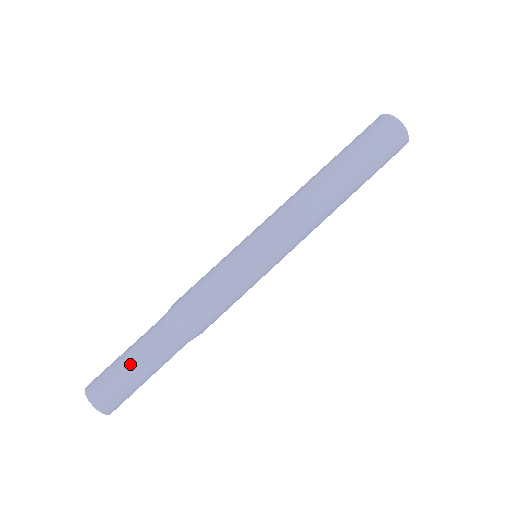
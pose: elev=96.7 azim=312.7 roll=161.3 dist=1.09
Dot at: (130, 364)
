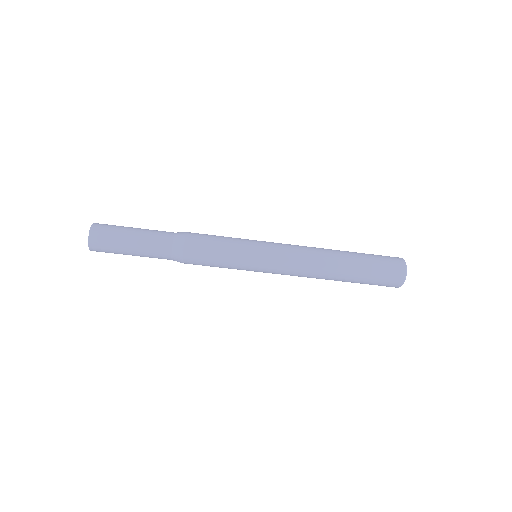
Dot at: (130, 243)
